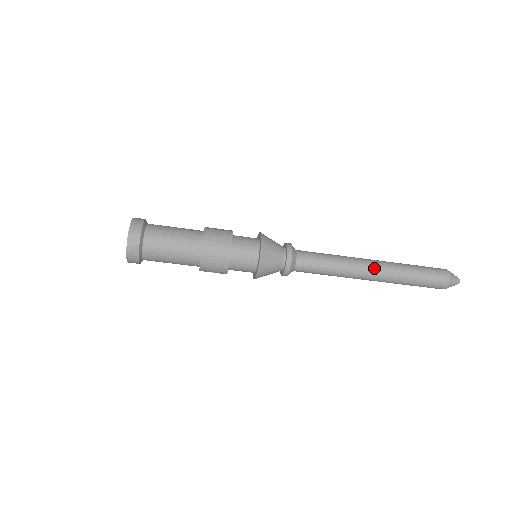
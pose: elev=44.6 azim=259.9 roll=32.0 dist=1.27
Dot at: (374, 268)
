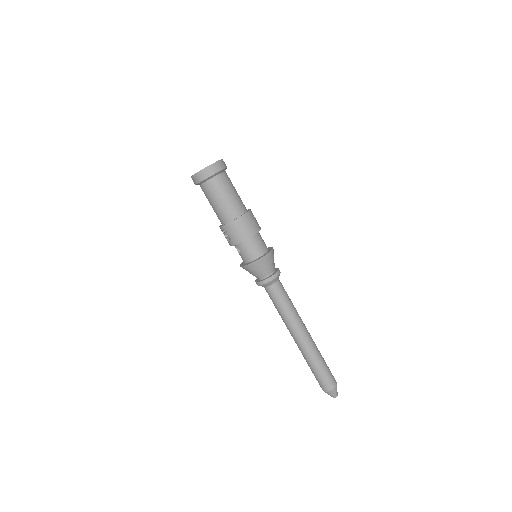
Dot at: (307, 334)
